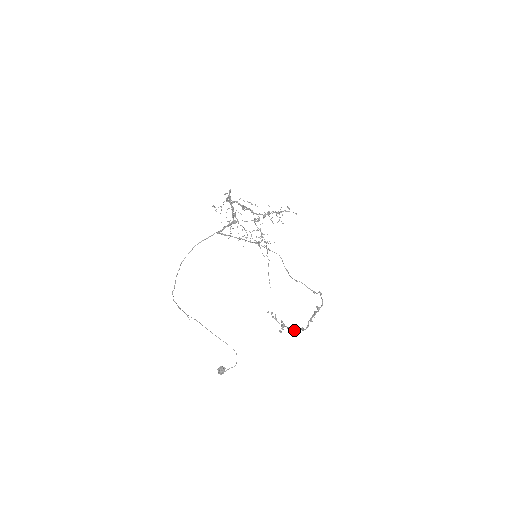
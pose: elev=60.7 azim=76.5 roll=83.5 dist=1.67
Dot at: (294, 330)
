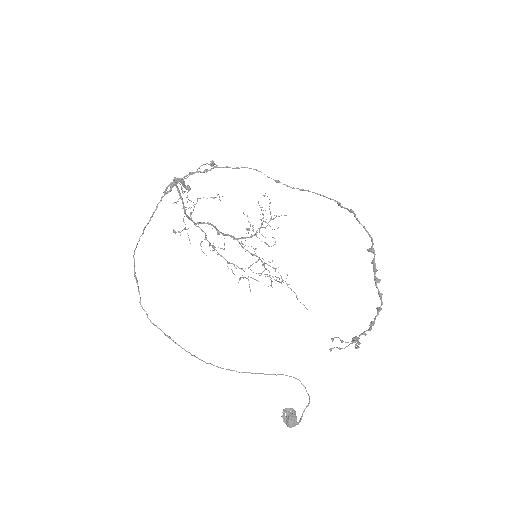
Dot at: (371, 324)
